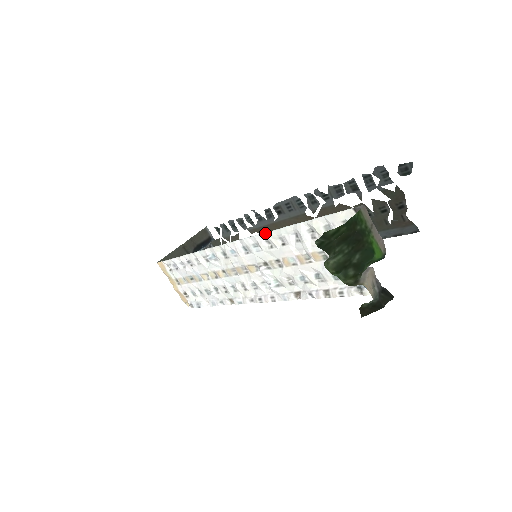
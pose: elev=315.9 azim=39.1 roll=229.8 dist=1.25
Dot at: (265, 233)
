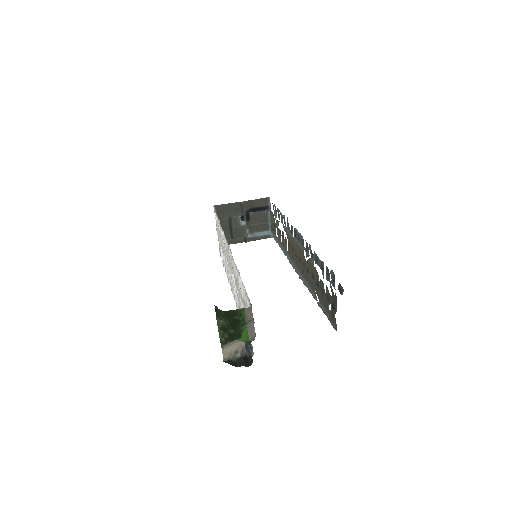
Dot at: occluded
